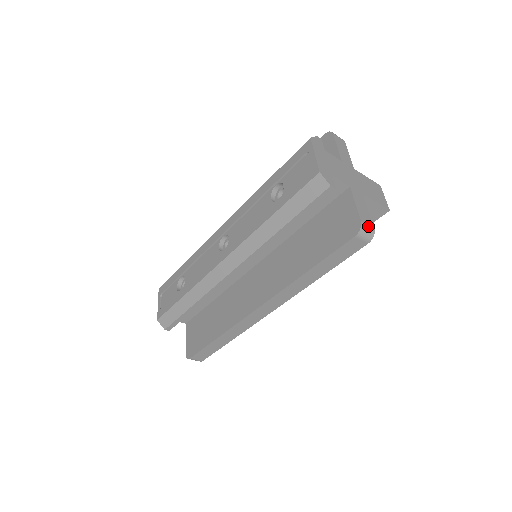
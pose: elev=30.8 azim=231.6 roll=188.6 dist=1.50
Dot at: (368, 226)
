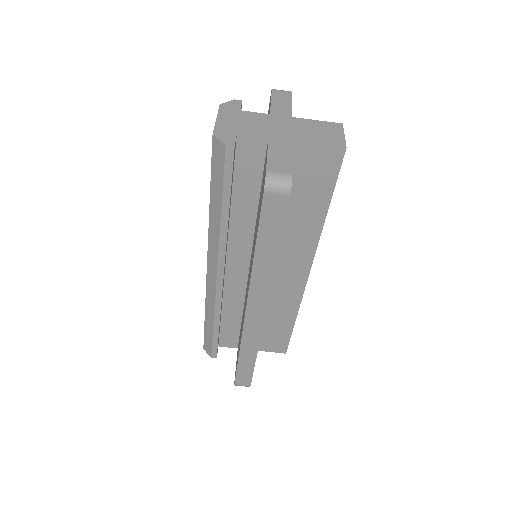
Dot at: (279, 174)
